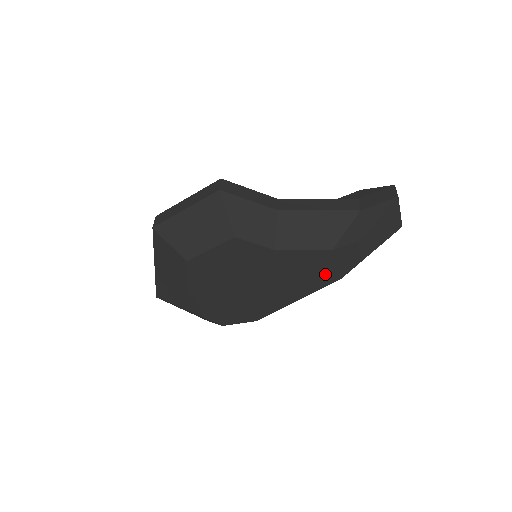
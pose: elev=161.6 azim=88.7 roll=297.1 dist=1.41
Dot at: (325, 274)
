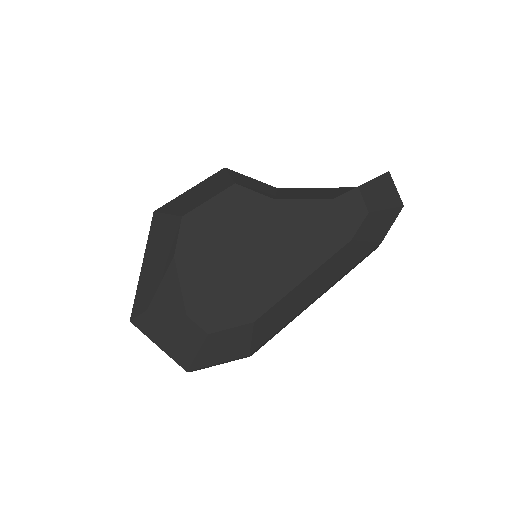
Dot at: (332, 234)
